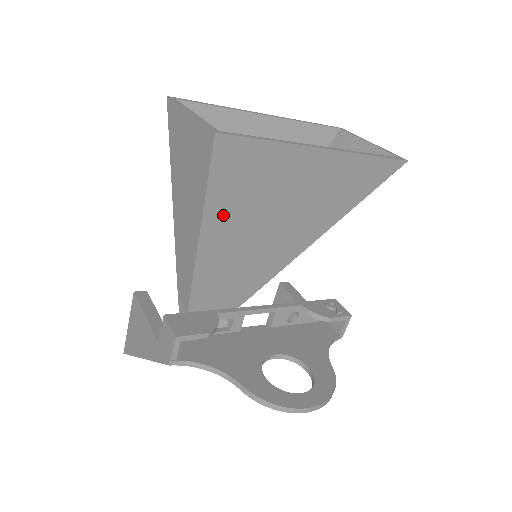
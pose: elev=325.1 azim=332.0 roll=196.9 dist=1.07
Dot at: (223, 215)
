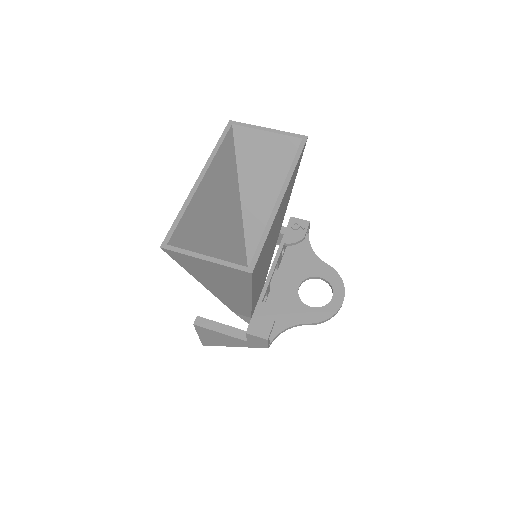
Dot at: (257, 281)
